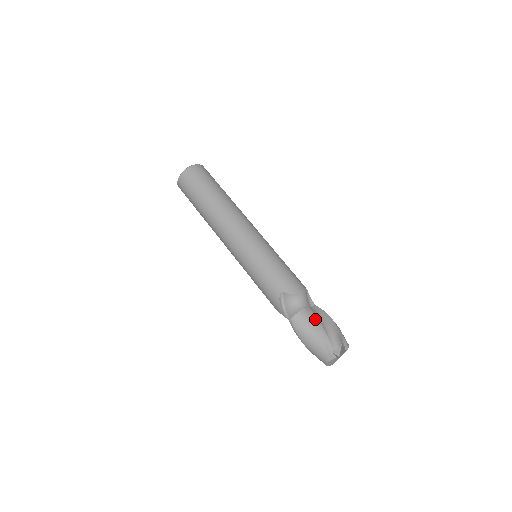
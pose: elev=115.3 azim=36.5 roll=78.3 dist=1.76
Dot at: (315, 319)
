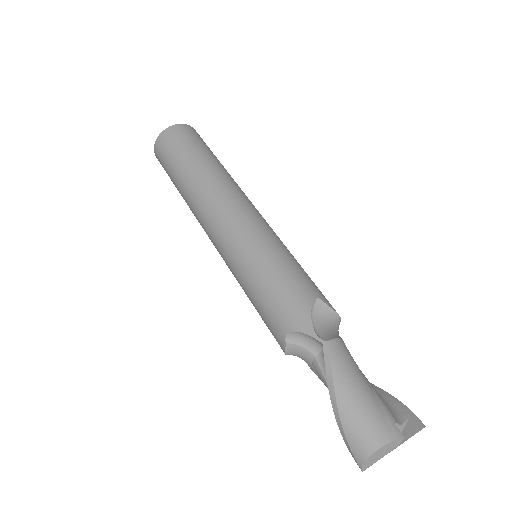
Dot at: occluded
